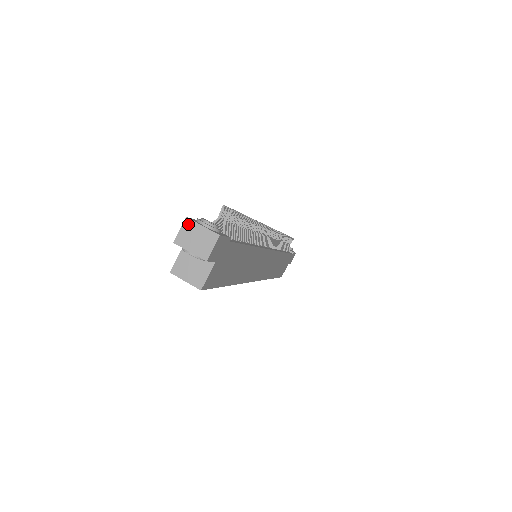
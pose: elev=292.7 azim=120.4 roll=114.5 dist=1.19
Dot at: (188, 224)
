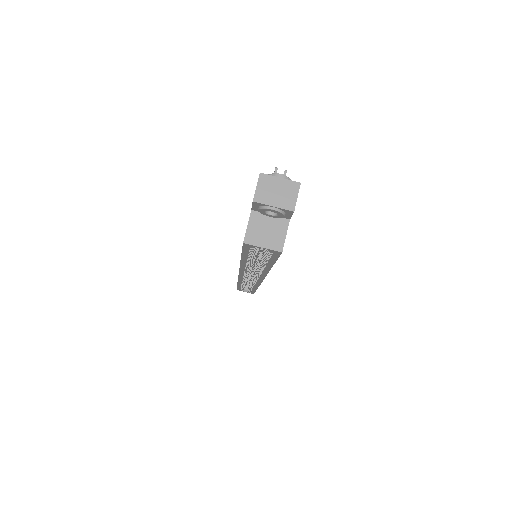
Dot at: (264, 179)
